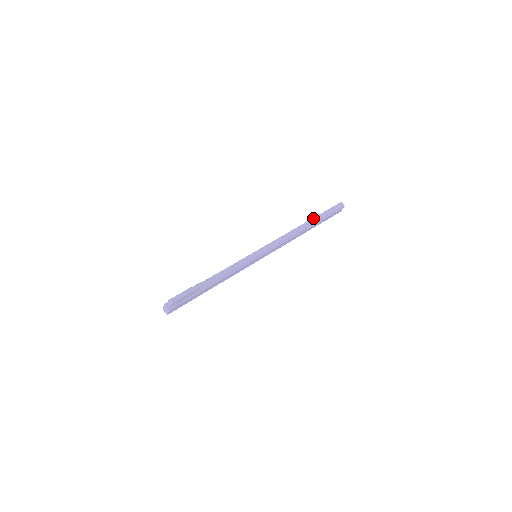
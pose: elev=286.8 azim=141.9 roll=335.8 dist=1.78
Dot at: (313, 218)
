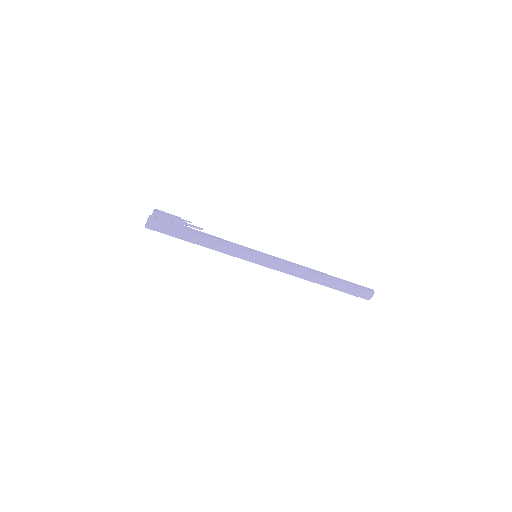
Dot at: (333, 277)
